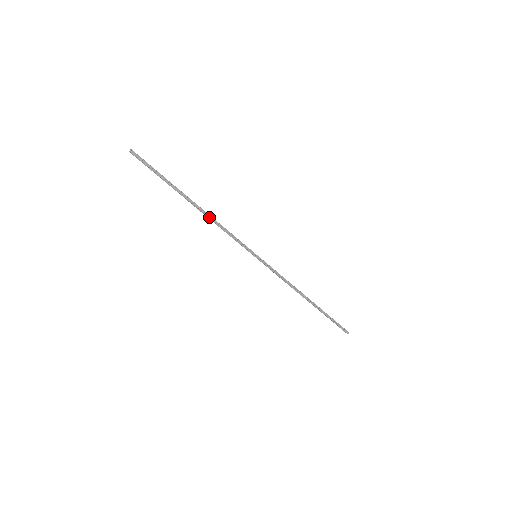
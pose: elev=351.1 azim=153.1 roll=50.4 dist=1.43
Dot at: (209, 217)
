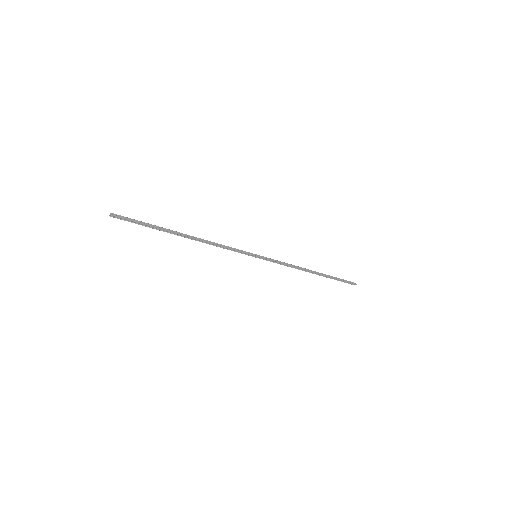
Dot at: (203, 241)
